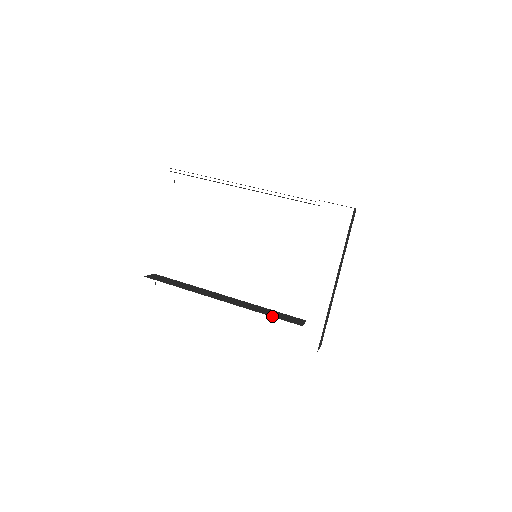
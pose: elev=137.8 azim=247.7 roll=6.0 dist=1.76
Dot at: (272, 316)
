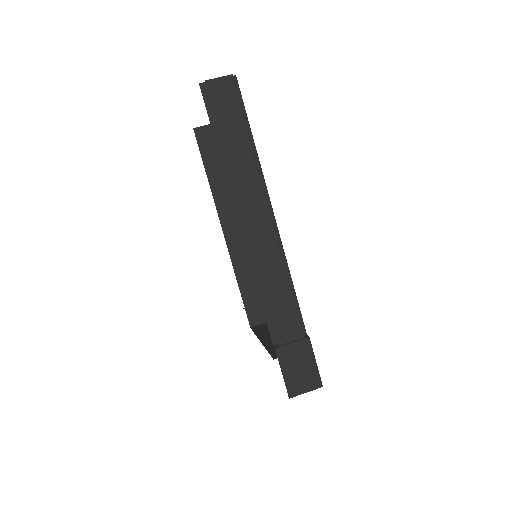
Dot at: (242, 294)
